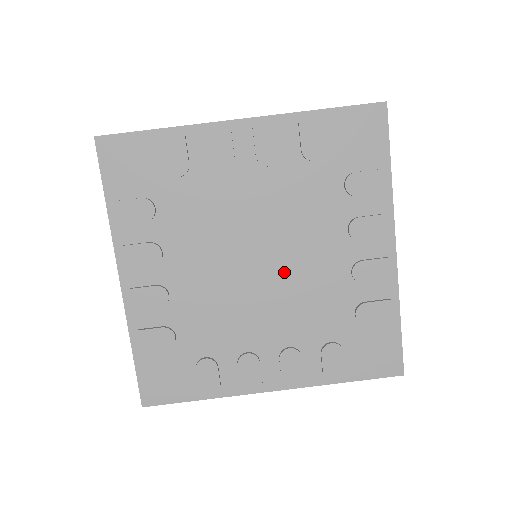
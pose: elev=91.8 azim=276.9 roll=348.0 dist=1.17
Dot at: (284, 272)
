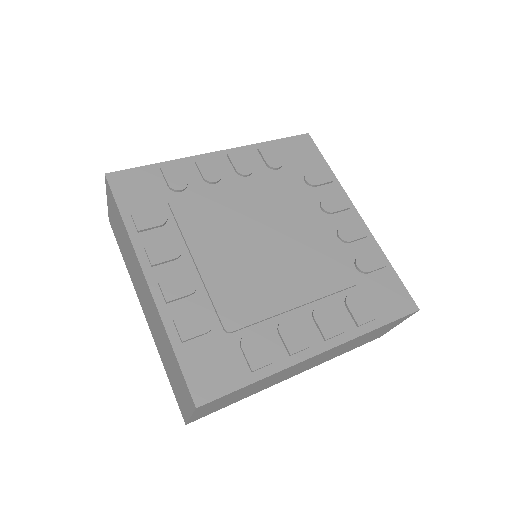
Dot at: (288, 244)
